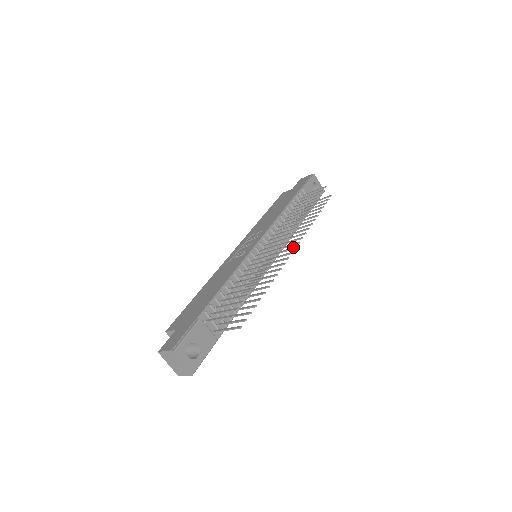
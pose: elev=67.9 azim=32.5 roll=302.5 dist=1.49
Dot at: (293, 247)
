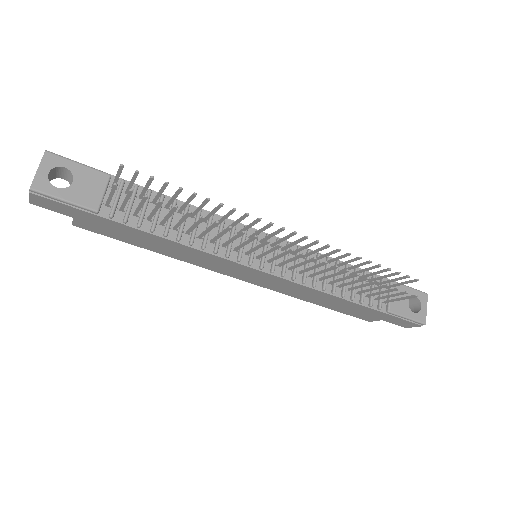
Dot at: (291, 250)
